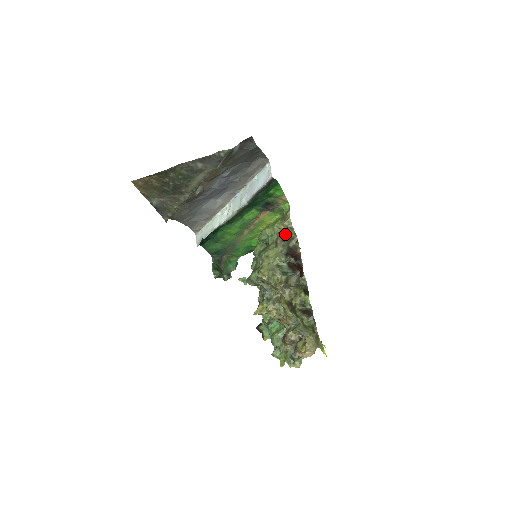
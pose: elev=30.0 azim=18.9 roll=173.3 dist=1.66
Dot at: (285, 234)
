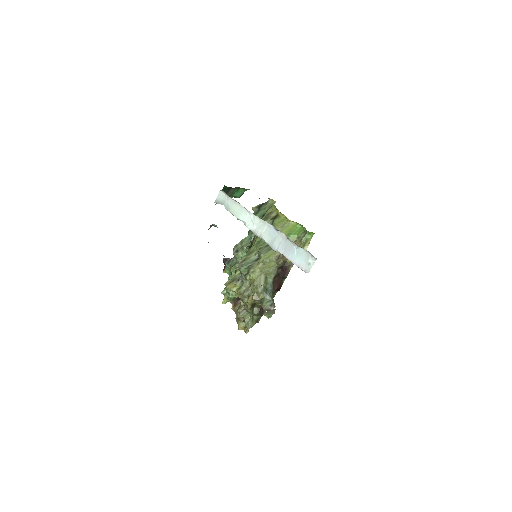
Dot at: occluded
